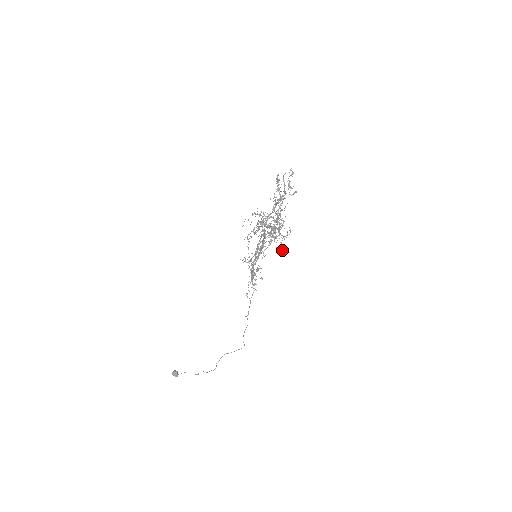
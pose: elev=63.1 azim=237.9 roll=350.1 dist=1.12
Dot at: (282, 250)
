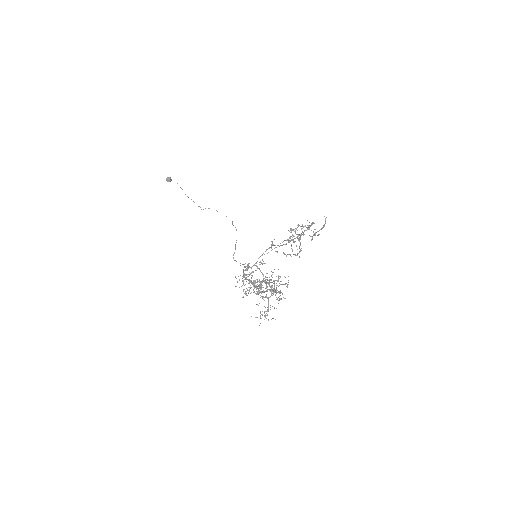
Dot at: (273, 294)
